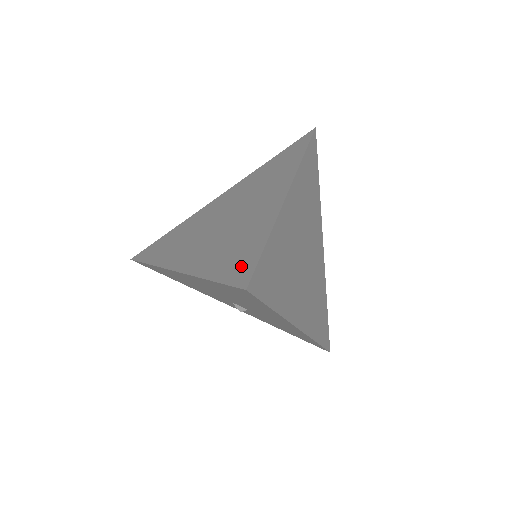
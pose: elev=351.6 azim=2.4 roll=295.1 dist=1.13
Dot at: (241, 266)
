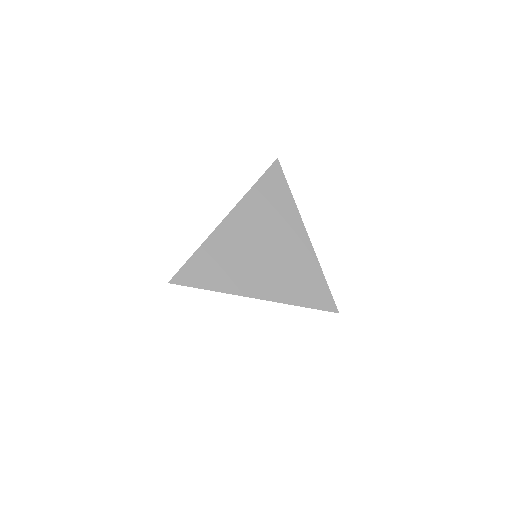
Dot at: (322, 298)
